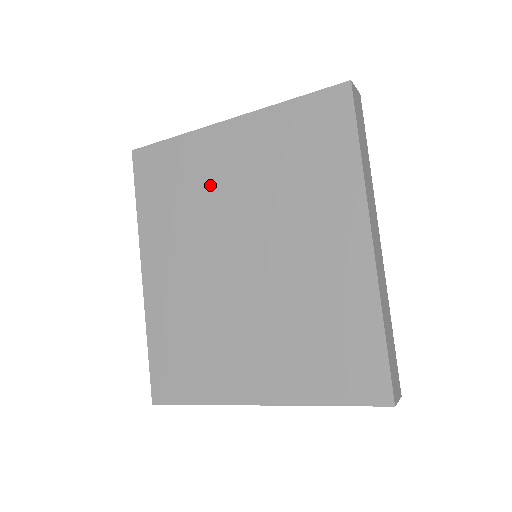
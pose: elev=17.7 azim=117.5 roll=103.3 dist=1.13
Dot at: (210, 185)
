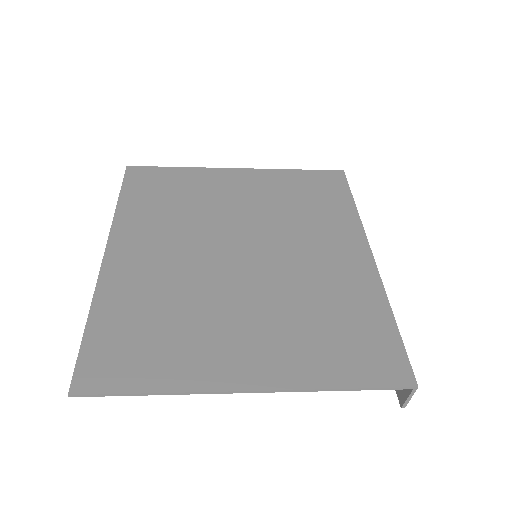
Dot at: (213, 201)
